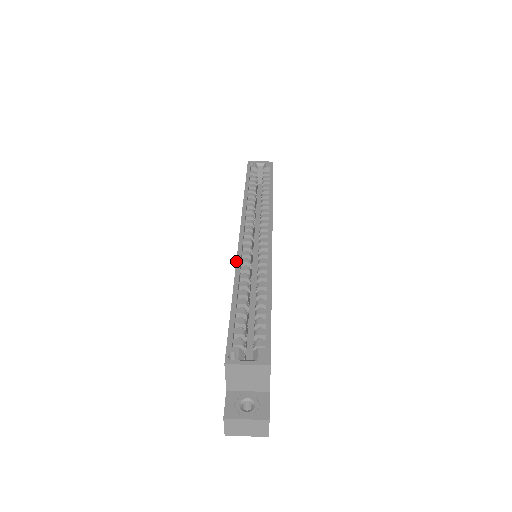
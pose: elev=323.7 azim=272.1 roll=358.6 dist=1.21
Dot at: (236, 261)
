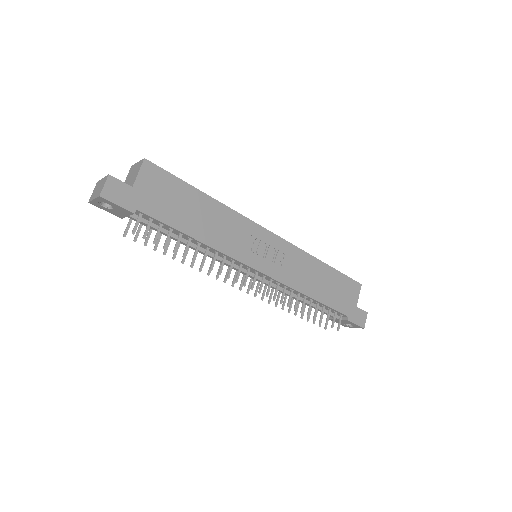
Dot at: occluded
